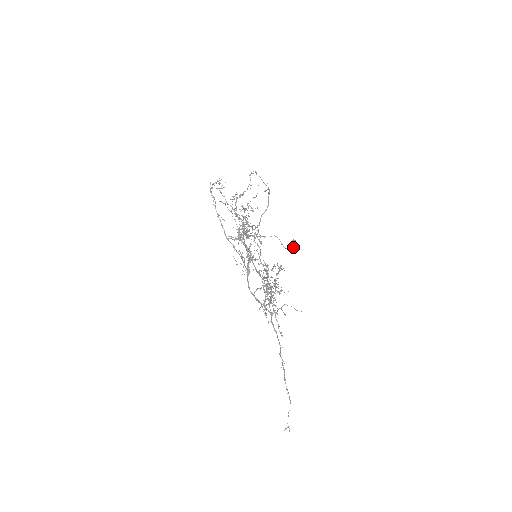
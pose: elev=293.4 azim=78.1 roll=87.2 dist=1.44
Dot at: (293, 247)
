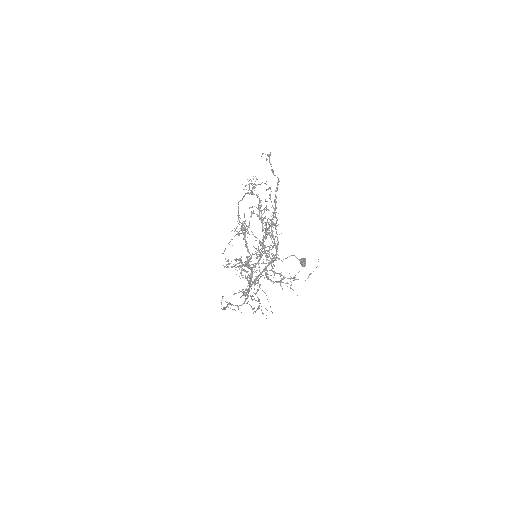
Dot at: (301, 261)
